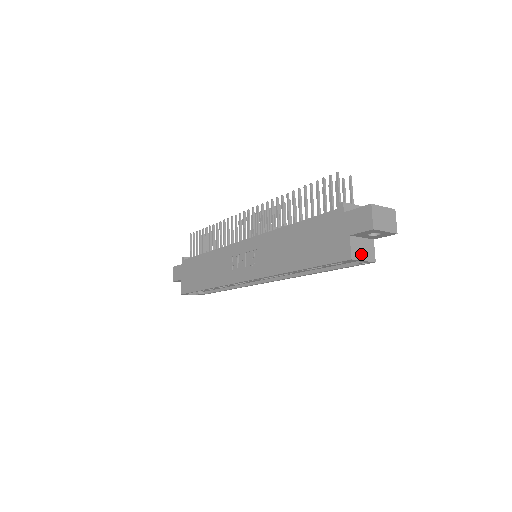
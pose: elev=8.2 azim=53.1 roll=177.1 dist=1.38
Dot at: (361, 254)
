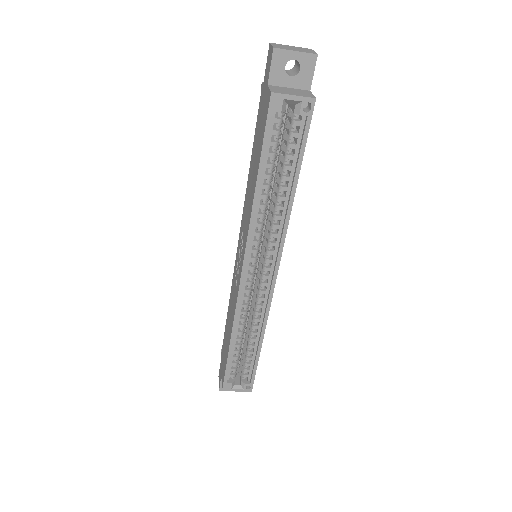
Dot at: (288, 93)
